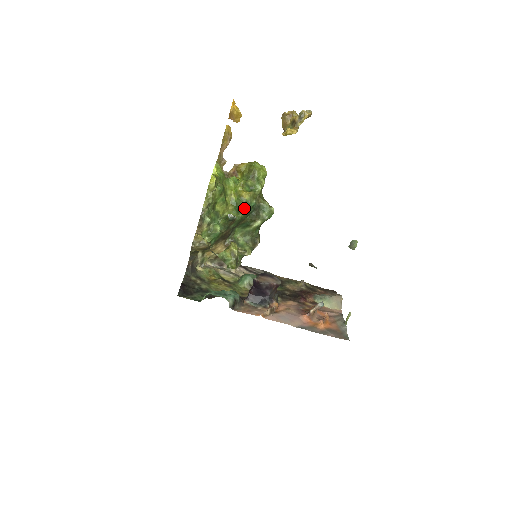
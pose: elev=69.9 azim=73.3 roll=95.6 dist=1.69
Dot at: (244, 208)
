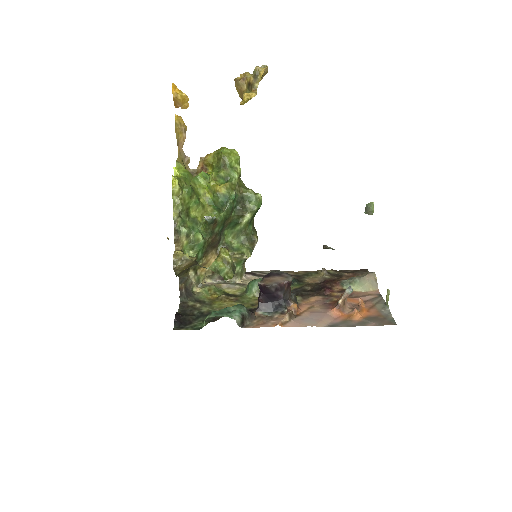
Dot at: (224, 204)
